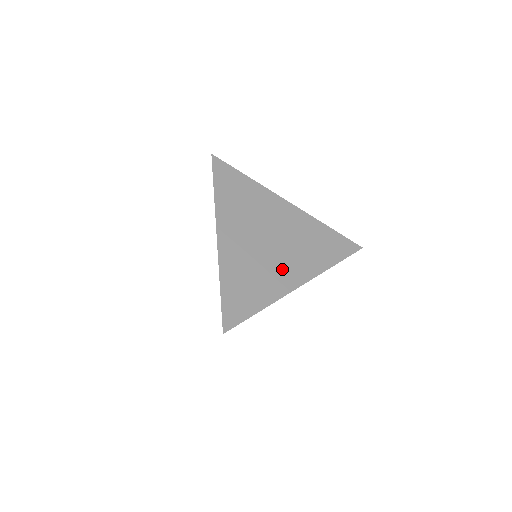
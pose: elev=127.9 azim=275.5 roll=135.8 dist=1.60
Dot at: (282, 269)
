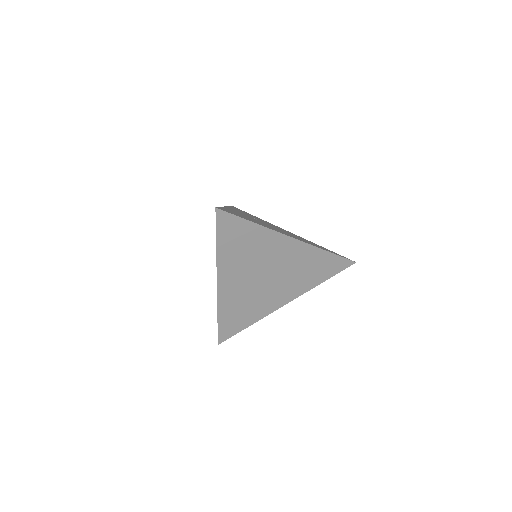
Dot at: (272, 296)
